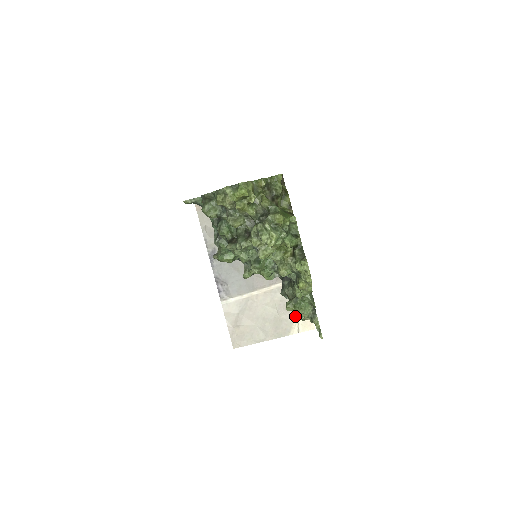
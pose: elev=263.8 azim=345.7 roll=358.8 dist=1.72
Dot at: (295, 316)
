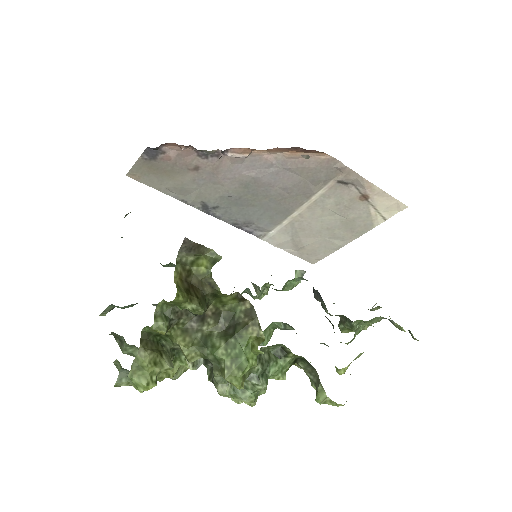
Dot at: (369, 208)
